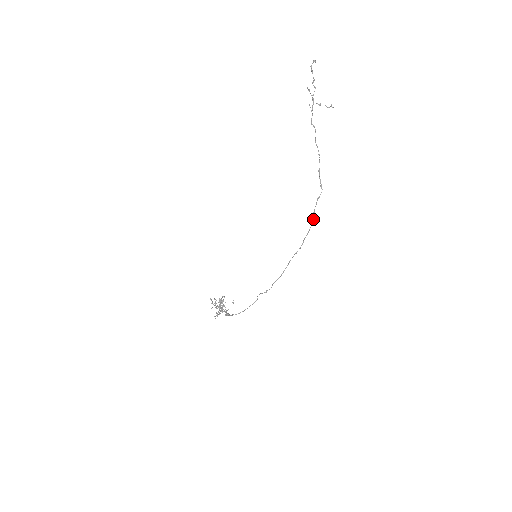
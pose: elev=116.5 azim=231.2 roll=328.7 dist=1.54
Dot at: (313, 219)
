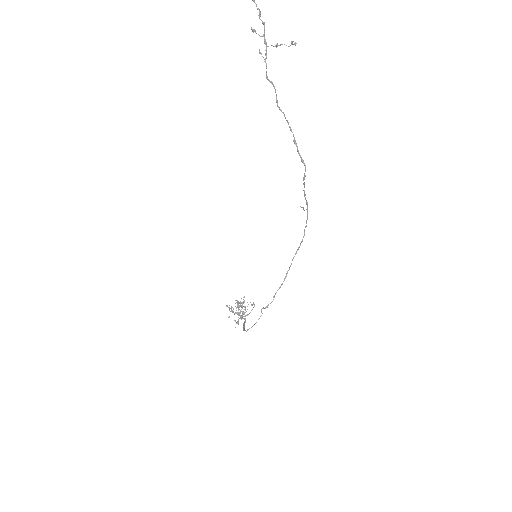
Dot at: (307, 203)
